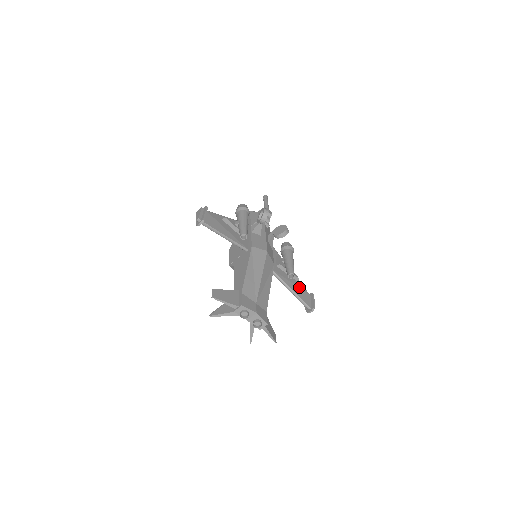
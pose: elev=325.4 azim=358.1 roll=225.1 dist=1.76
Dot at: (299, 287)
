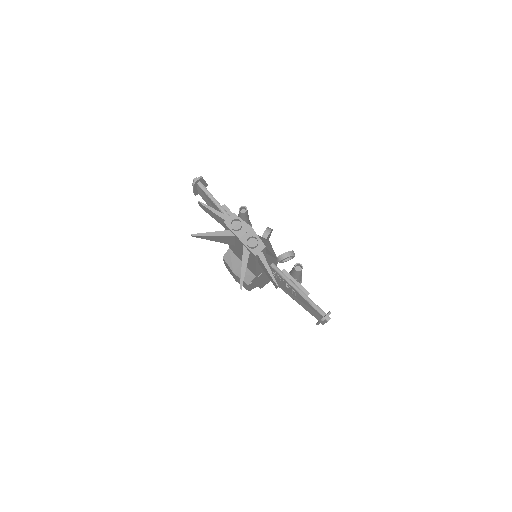
Dot at: occluded
